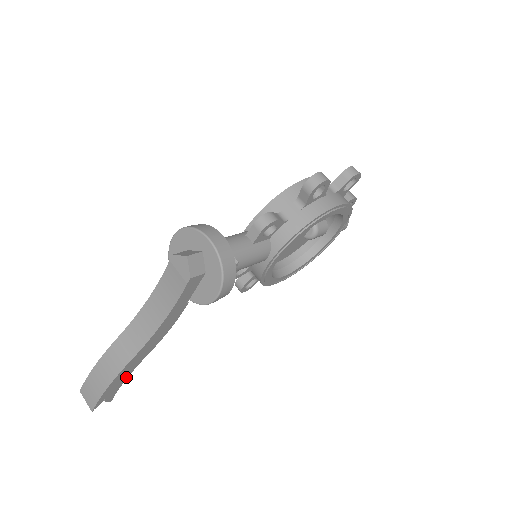
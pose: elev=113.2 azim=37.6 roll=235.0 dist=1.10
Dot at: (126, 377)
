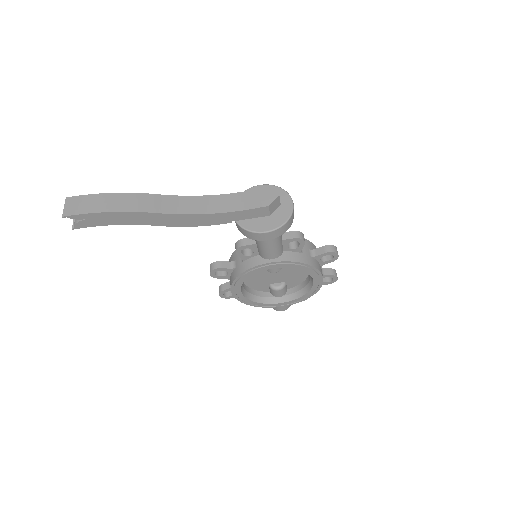
Dot at: (121, 223)
